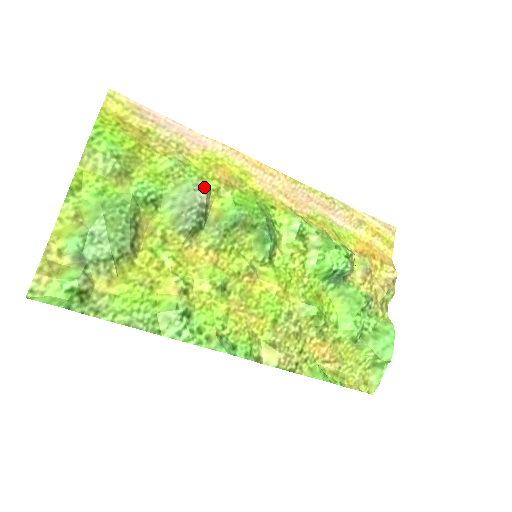
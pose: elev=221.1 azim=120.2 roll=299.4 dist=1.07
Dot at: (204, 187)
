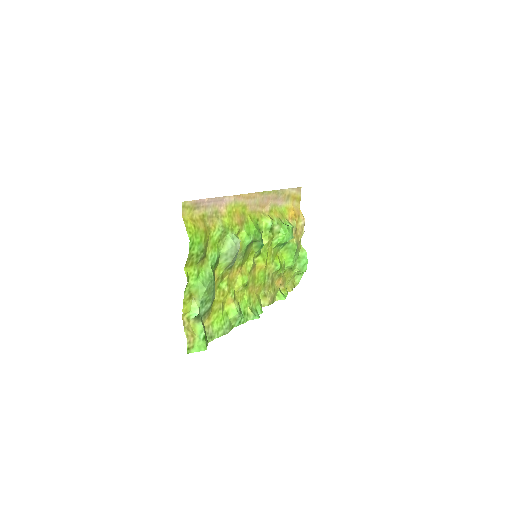
Dot at: (237, 238)
